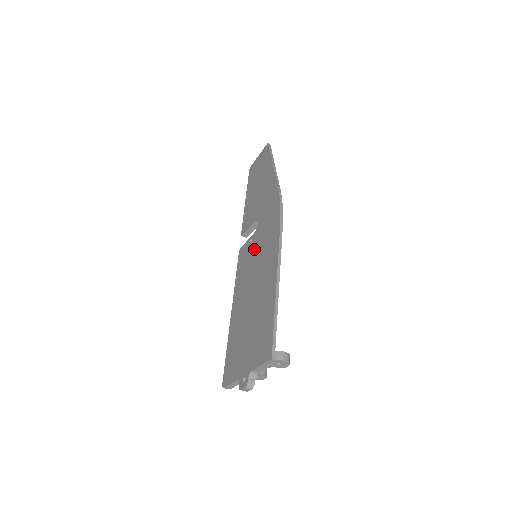
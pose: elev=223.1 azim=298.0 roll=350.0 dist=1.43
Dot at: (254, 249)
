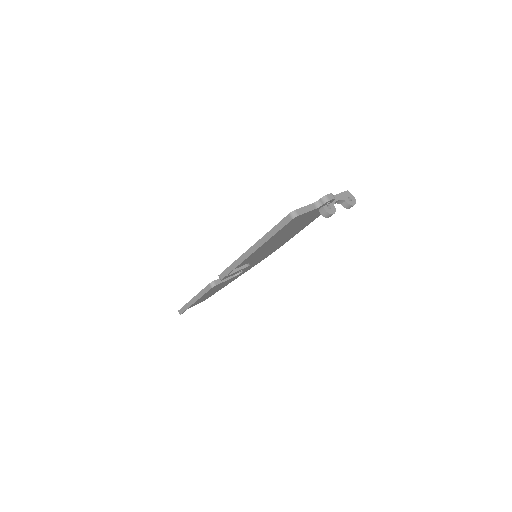
Dot at: occluded
